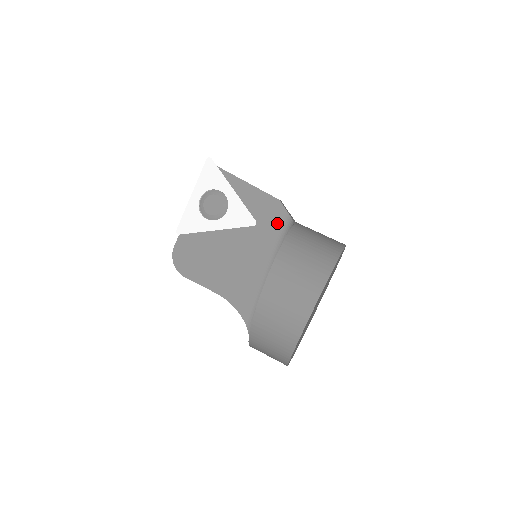
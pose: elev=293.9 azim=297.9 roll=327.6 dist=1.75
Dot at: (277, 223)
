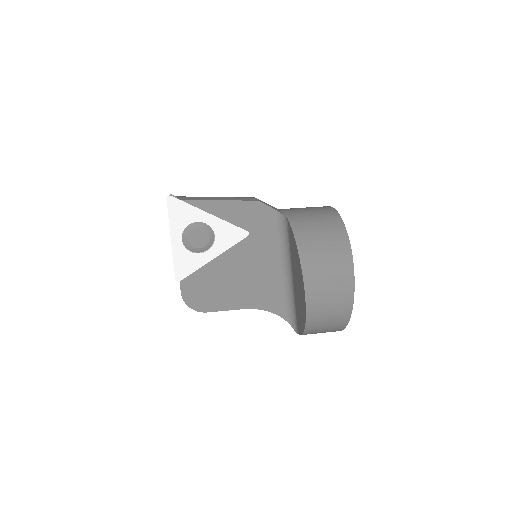
Dot at: (267, 222)
